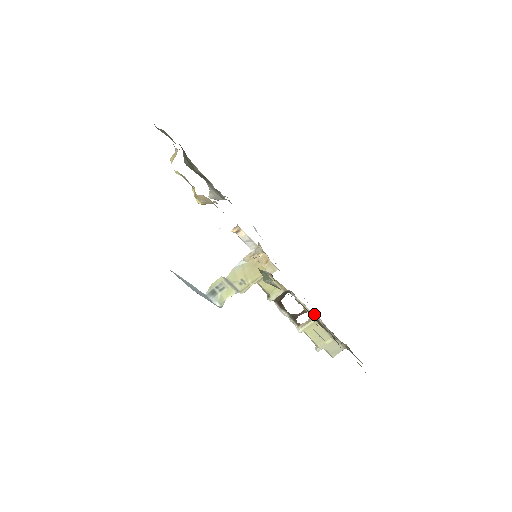
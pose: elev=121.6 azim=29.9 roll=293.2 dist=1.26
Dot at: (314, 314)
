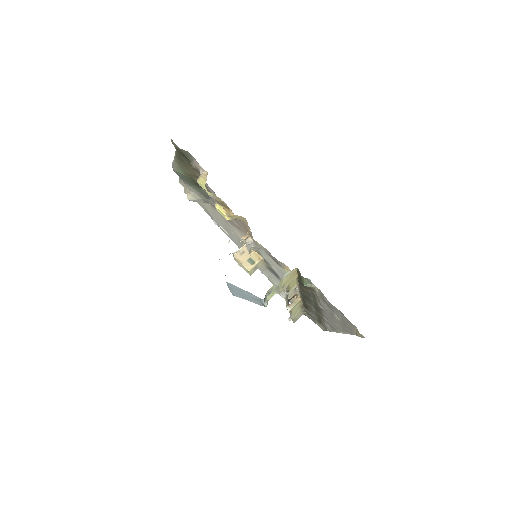
Dot at: (299, 296)
